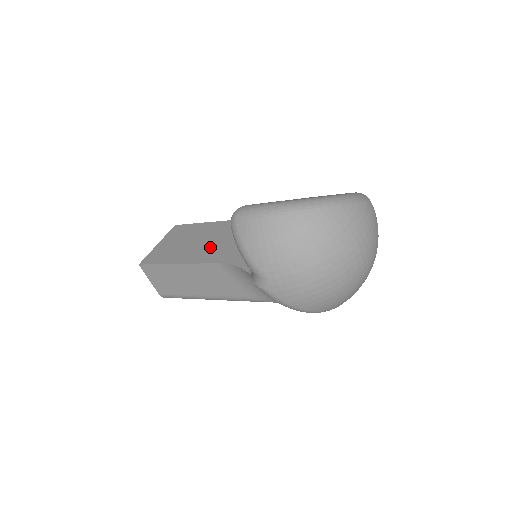
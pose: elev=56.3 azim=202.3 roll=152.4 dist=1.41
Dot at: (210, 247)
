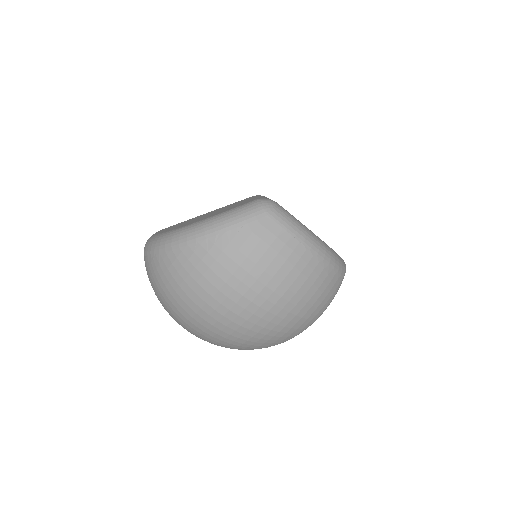
Dot at: occluded
